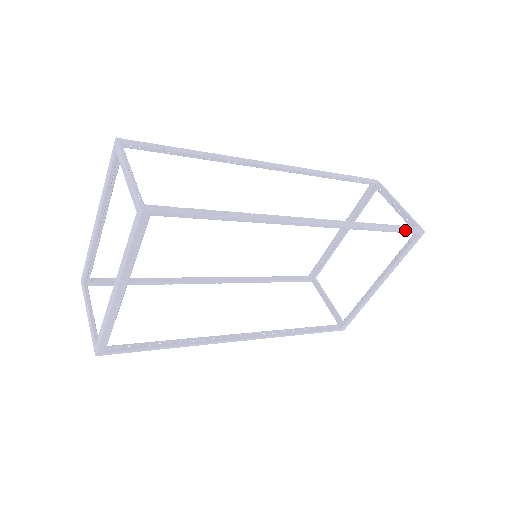
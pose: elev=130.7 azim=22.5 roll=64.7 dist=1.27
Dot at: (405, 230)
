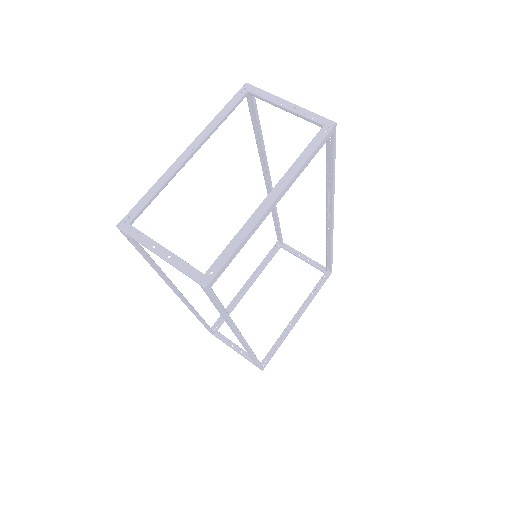
Dot at: (332, 262)
